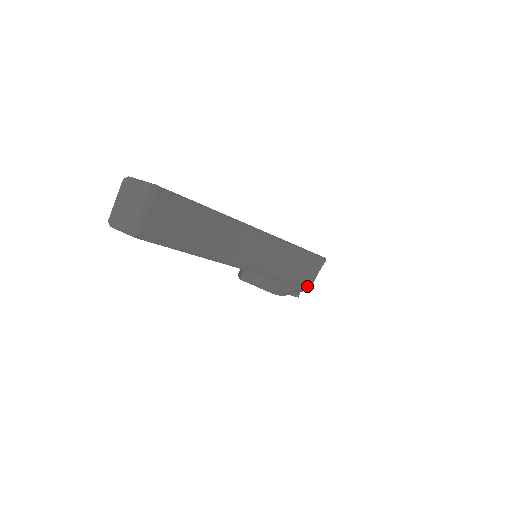
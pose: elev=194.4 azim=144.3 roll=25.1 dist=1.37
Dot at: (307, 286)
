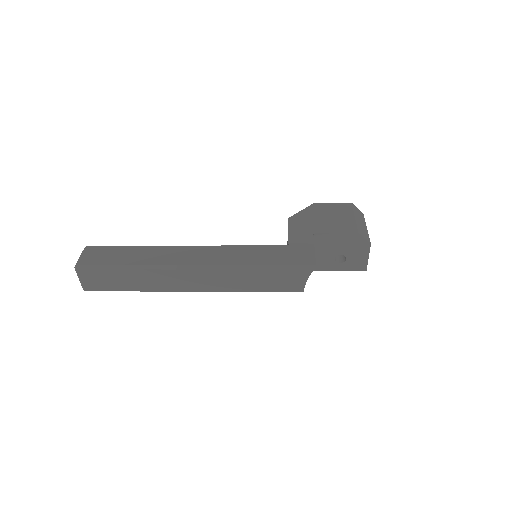
Dot at: occluded
